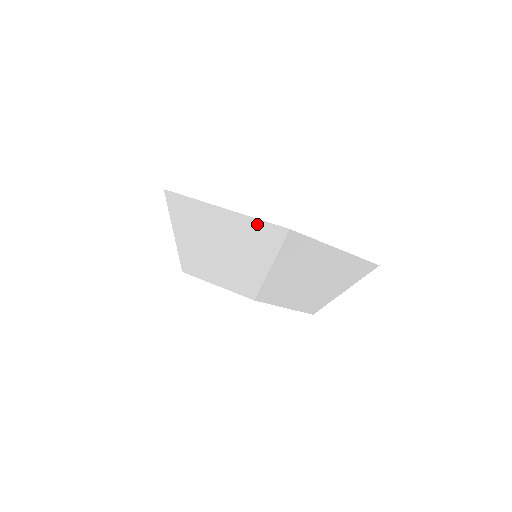
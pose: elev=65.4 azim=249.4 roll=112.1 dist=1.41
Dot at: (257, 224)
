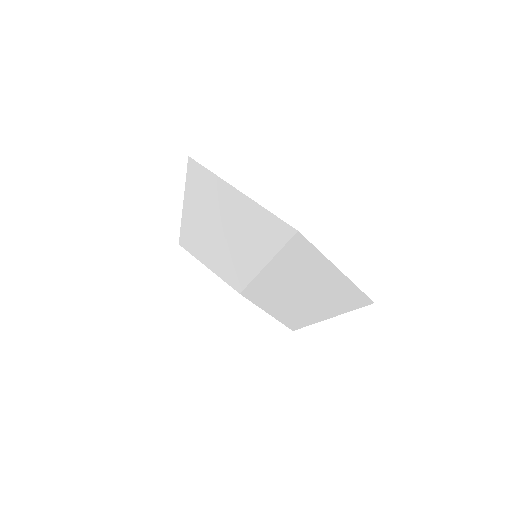
Dot at: (268, 217)
